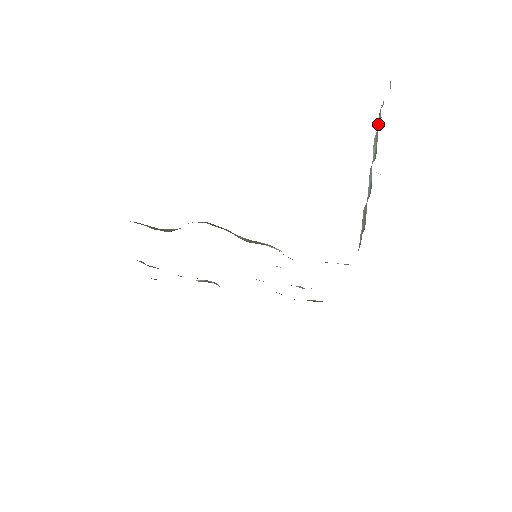
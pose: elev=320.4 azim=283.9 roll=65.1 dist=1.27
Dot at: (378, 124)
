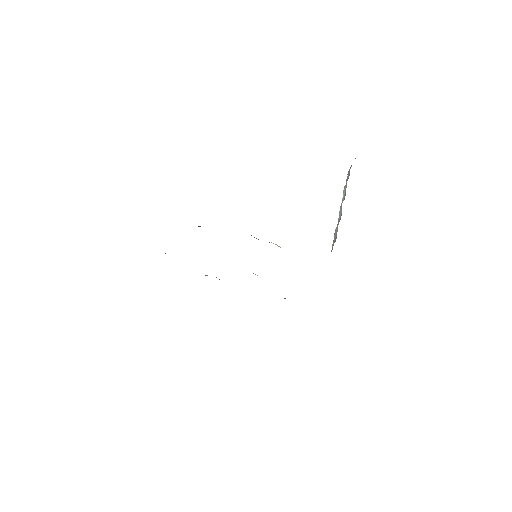
Dot at: (347, 180)
